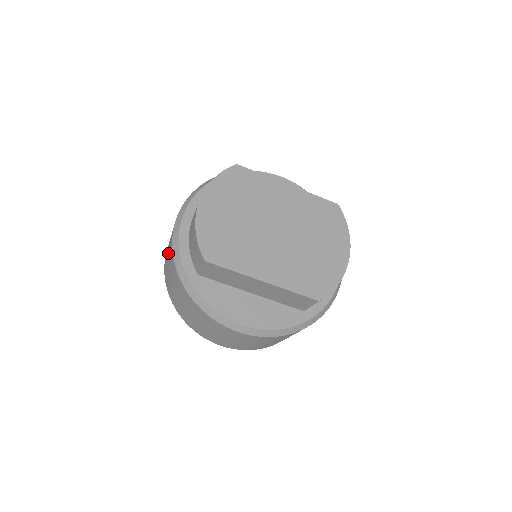
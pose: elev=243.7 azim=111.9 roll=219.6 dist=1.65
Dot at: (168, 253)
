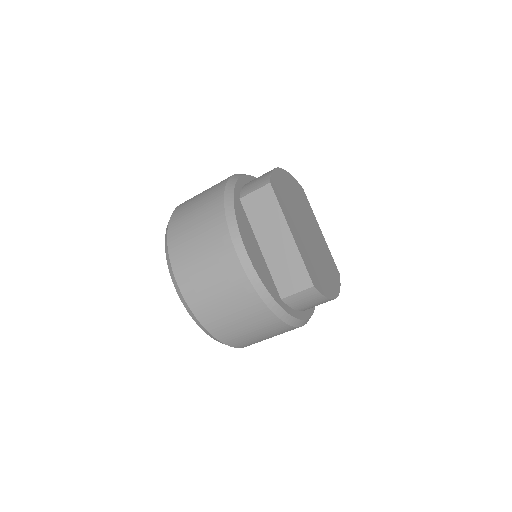
Dot at: occluded
